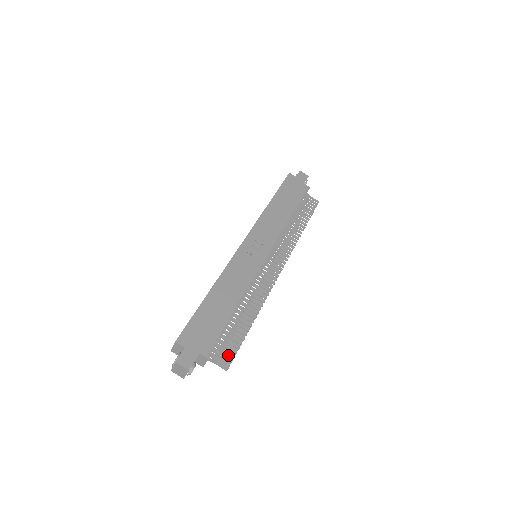
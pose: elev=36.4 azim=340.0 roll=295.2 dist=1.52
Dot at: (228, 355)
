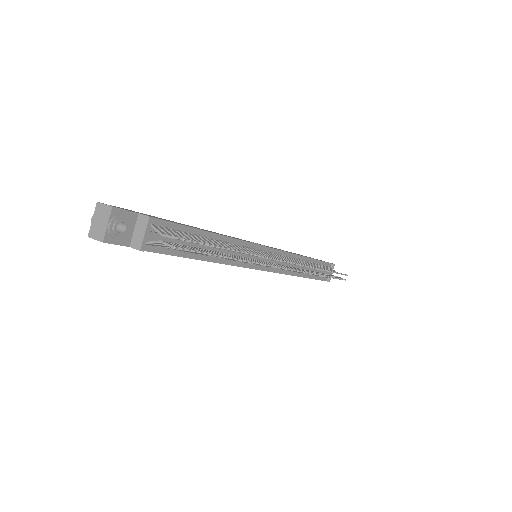
Dot at: occluded
